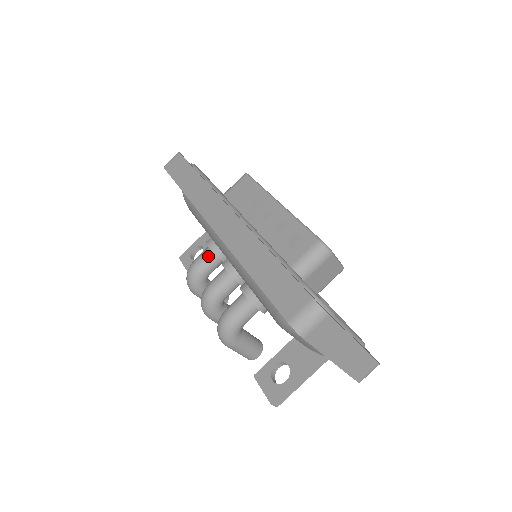
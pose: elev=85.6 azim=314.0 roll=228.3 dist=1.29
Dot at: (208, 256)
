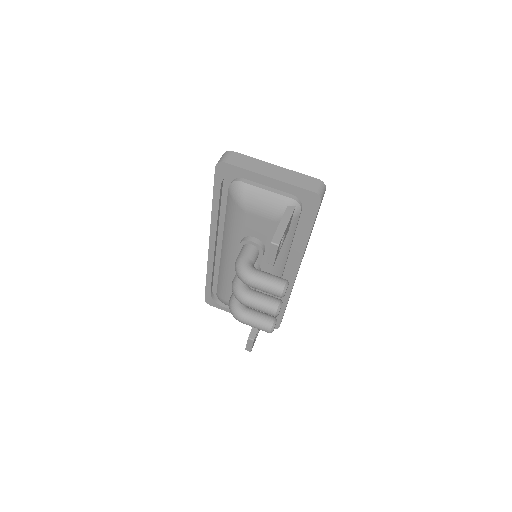
Dot at: occluded
